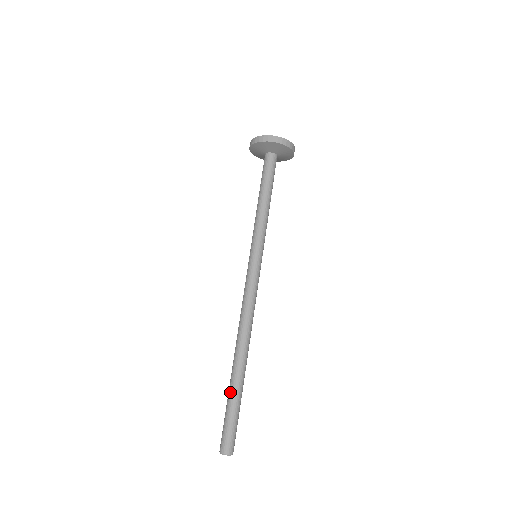
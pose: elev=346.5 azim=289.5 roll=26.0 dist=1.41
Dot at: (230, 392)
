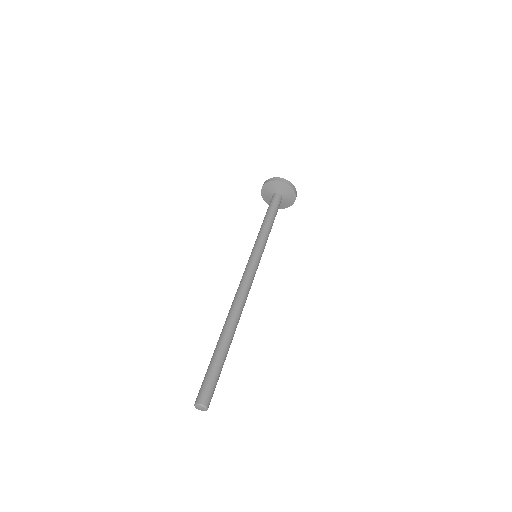
Dot at: (215, 351)
